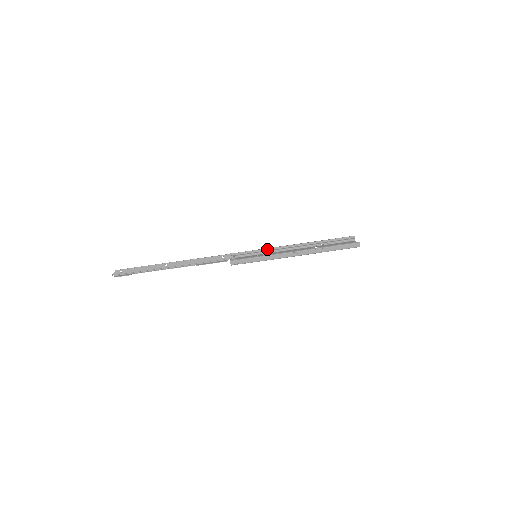
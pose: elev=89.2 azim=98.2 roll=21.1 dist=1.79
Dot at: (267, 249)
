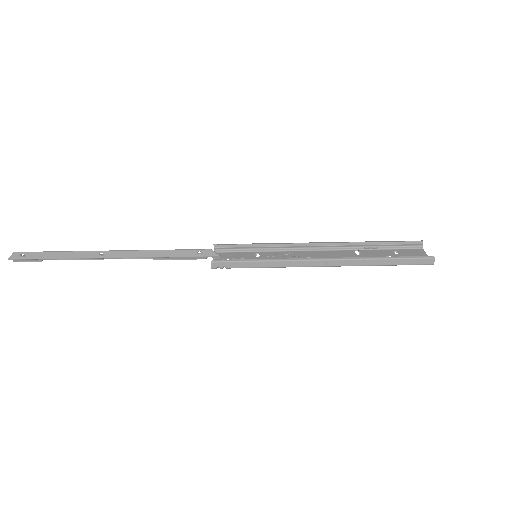
Dot at: (275, 244)
